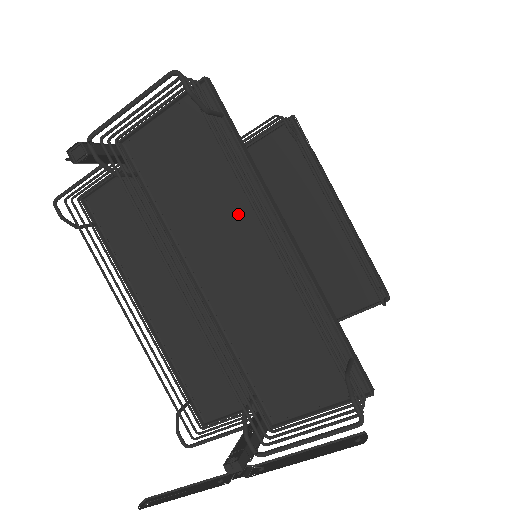
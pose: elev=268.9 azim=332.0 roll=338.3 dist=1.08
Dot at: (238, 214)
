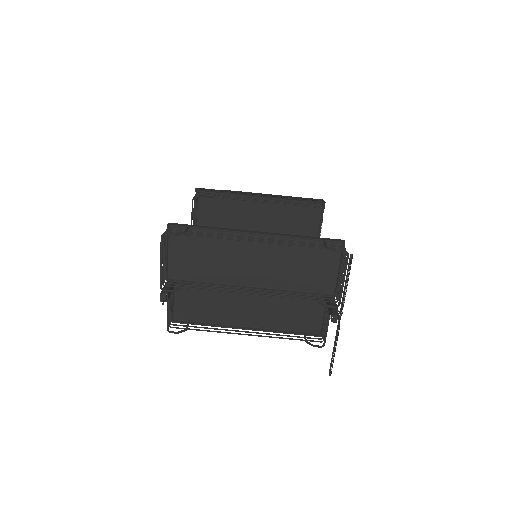
Dot at: (232, 248)
